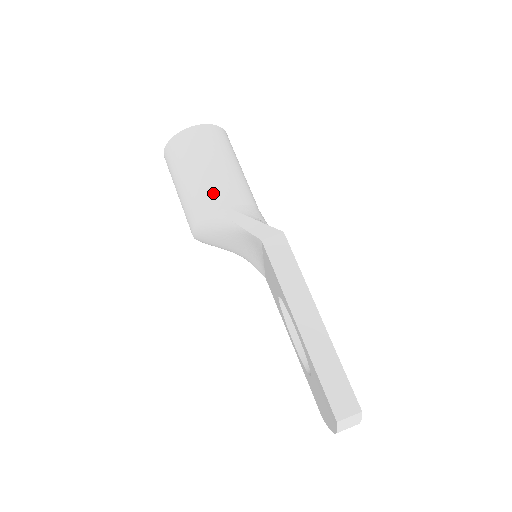
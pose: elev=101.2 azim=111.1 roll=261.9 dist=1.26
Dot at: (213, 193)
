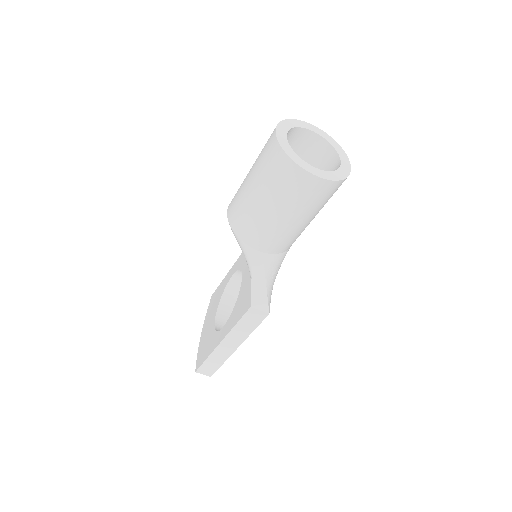
Dot at: (265, 237)
